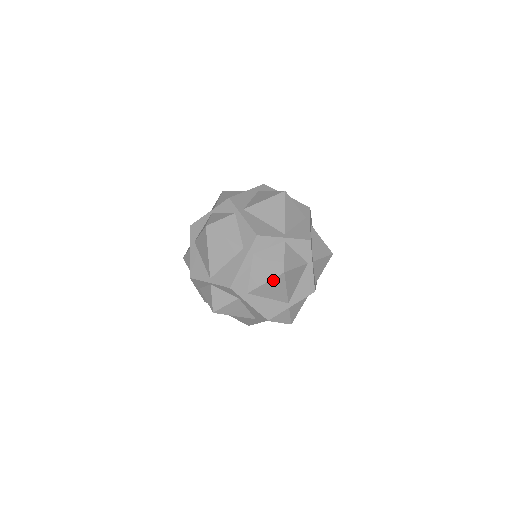
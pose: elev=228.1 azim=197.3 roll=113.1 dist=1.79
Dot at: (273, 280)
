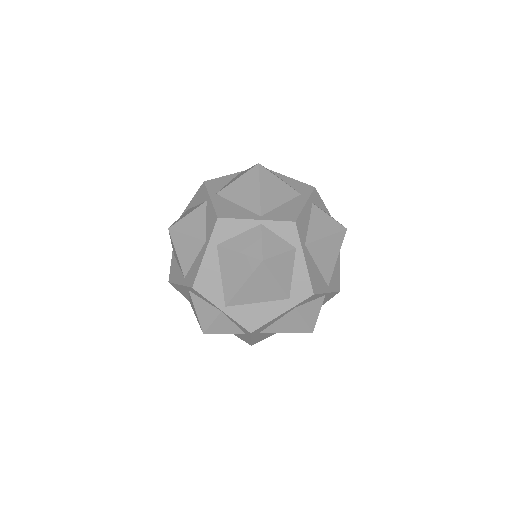
Dot at: (295, 332)
